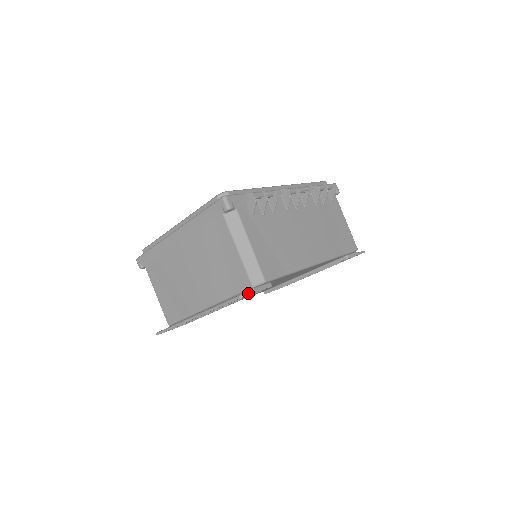
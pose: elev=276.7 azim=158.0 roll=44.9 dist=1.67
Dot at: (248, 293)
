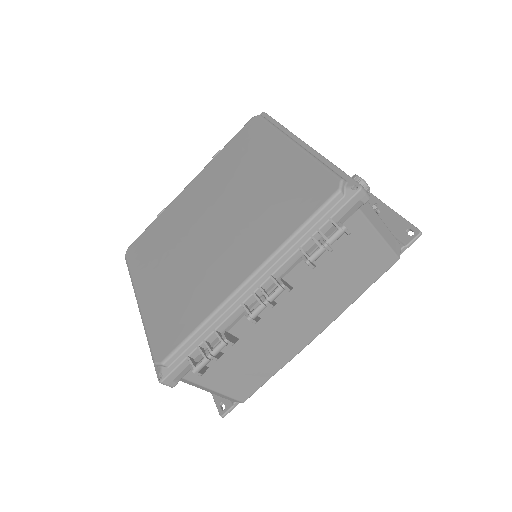
Dot at: (228, 411)
